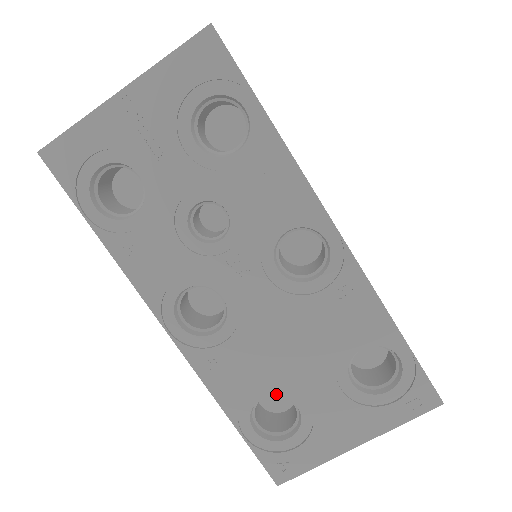
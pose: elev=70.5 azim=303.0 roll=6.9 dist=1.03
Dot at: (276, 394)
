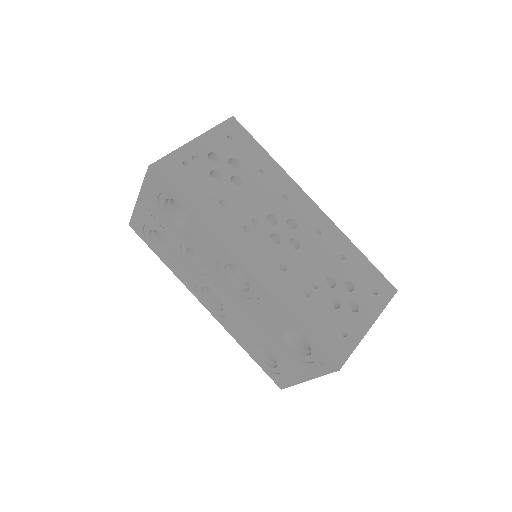
Dot at: occluded
